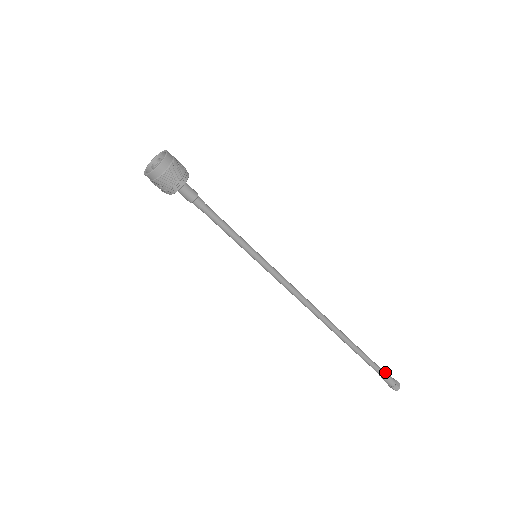
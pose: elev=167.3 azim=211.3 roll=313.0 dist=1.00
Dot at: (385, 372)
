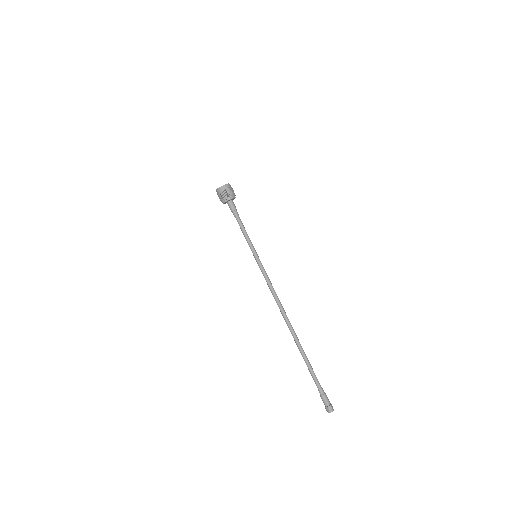
Dot at: (322, 390)
